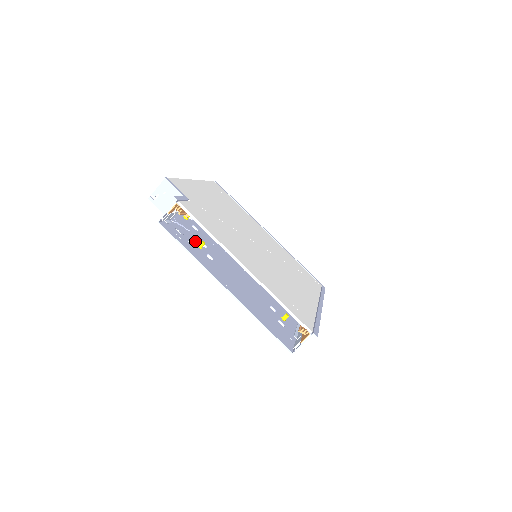
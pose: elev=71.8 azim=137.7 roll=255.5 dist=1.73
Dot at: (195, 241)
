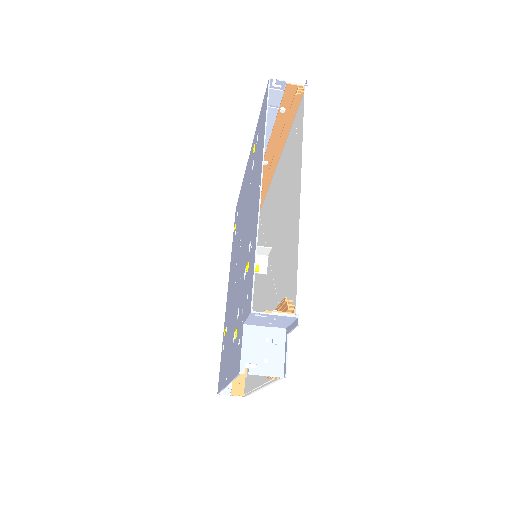
Dot at: occluded
